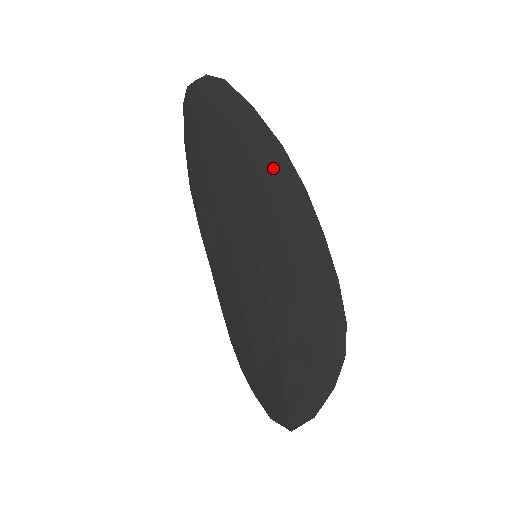
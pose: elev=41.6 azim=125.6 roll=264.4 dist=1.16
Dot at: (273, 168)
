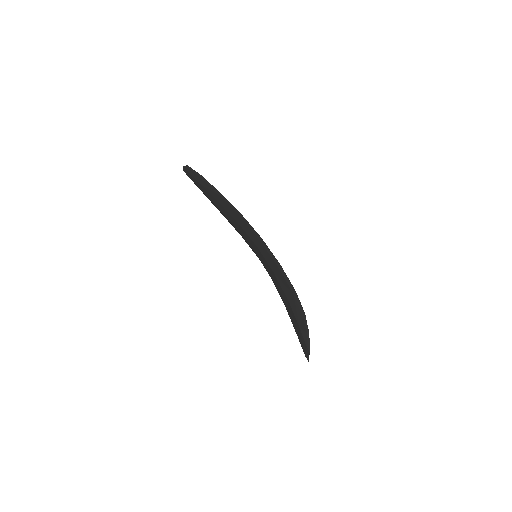
Dot at: (226, 206)
